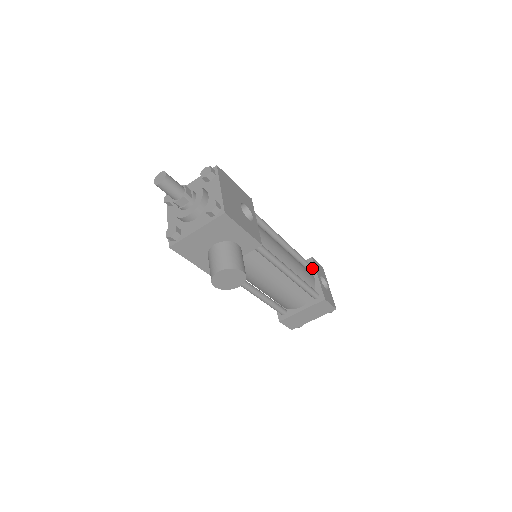
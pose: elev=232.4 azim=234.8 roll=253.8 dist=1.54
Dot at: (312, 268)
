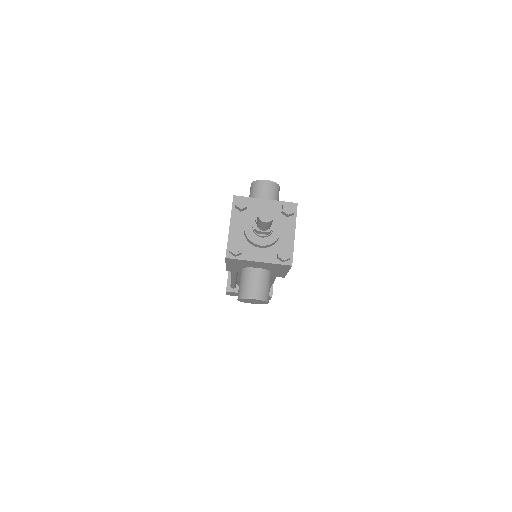
Dot at: occluded
